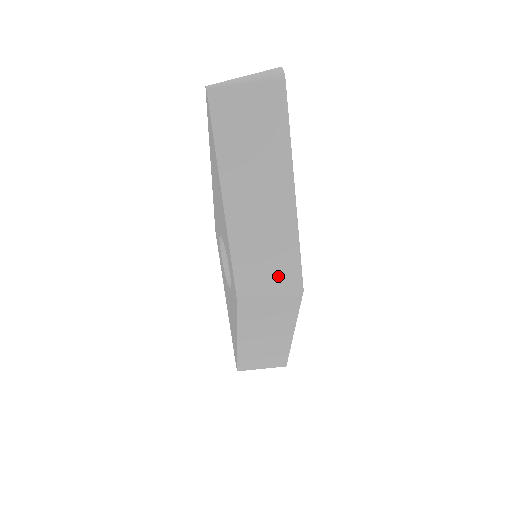
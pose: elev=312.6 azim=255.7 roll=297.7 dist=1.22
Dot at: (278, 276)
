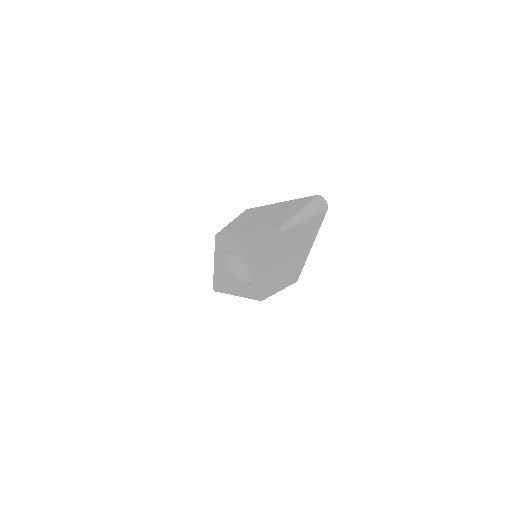
Dot at: (287, 283)
